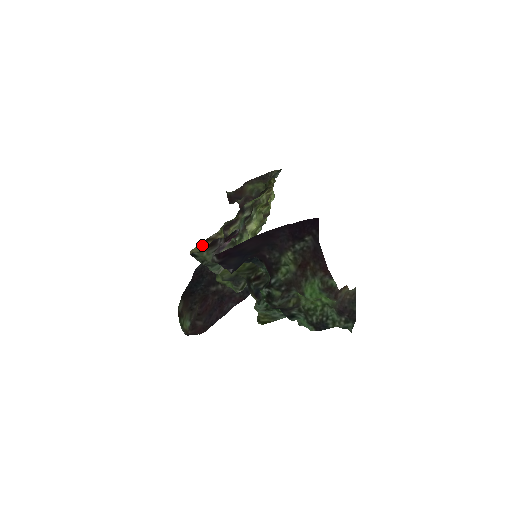
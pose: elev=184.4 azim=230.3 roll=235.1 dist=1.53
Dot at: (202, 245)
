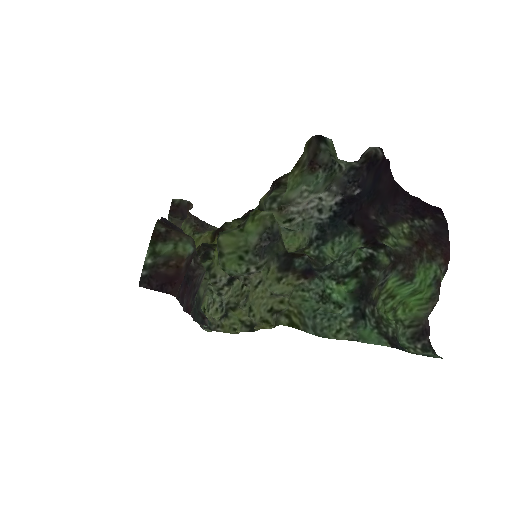
Dot at: (303, 153)
